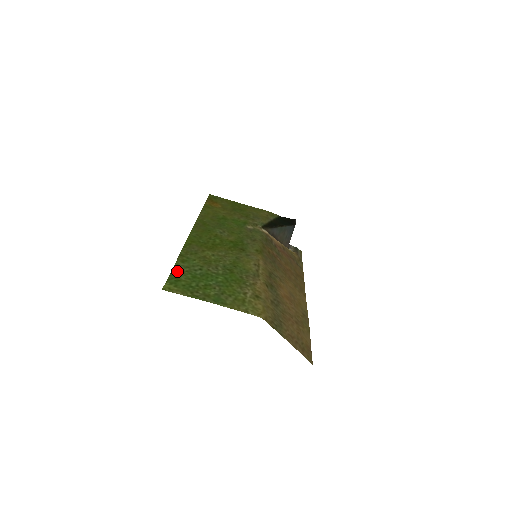
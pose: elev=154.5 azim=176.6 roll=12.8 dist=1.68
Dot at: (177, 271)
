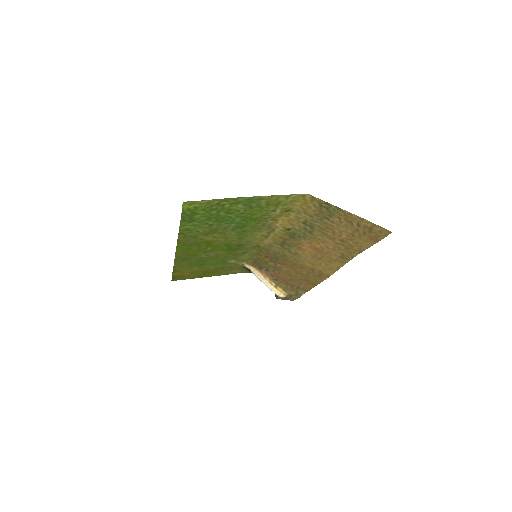
Dot at: (187, 221)
